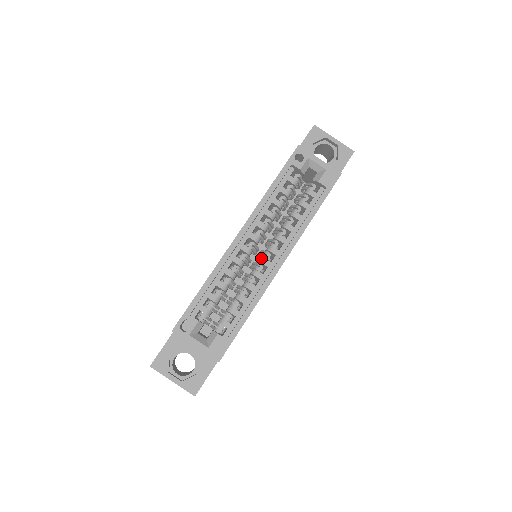
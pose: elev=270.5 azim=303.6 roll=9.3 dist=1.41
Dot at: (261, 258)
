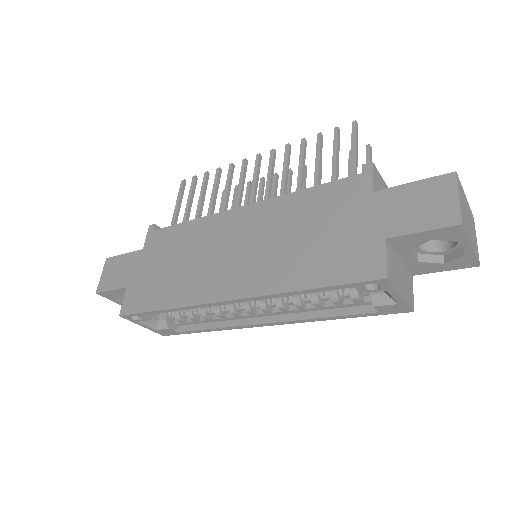
Dot at: (248, 307)
